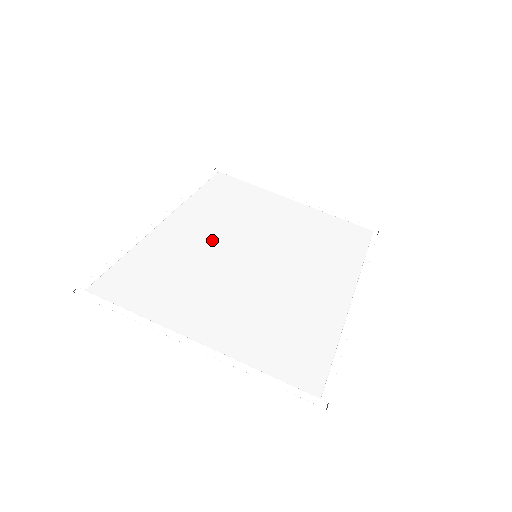
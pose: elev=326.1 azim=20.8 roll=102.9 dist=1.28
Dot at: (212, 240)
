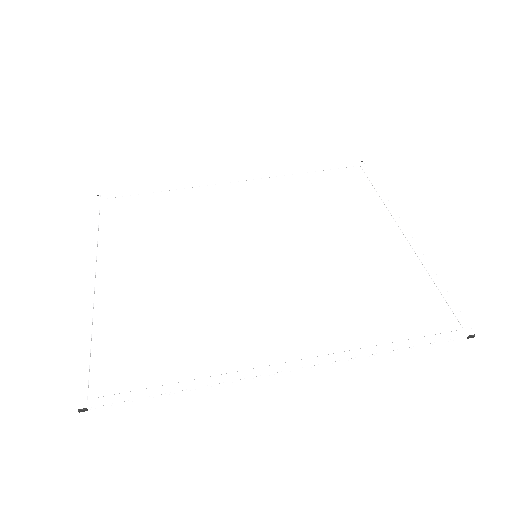
Dot at: (241, 219)
